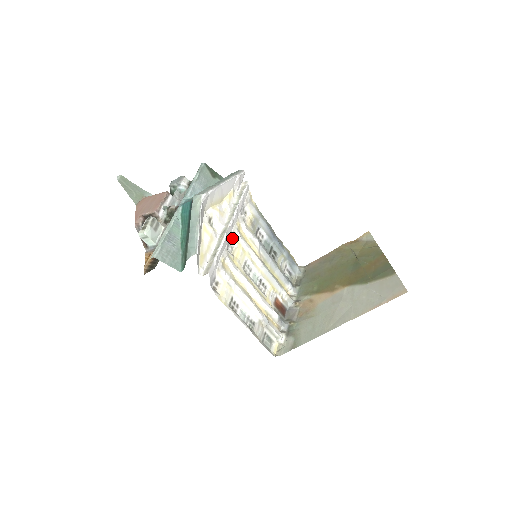
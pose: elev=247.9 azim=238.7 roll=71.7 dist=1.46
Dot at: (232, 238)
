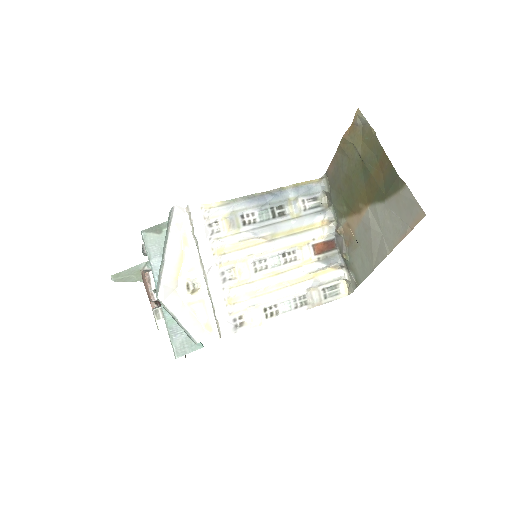
Dot at: (221, 268)
